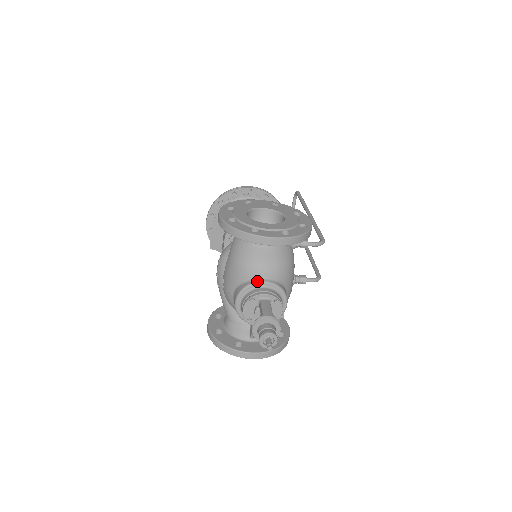
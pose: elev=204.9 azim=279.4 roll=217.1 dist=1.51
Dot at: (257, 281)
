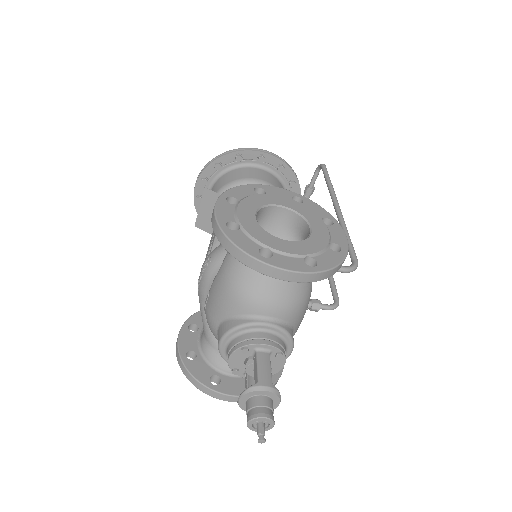
Dot at: (256, 321)
